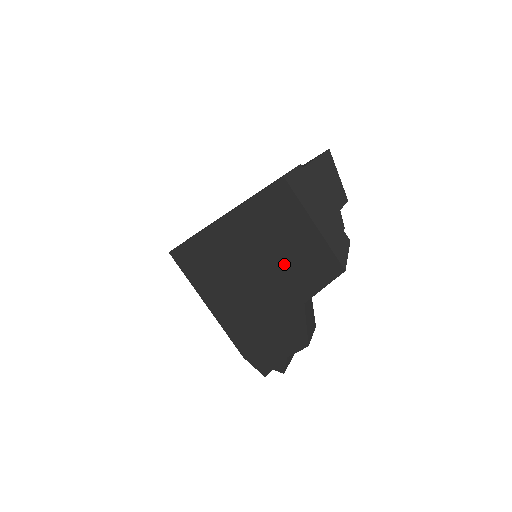
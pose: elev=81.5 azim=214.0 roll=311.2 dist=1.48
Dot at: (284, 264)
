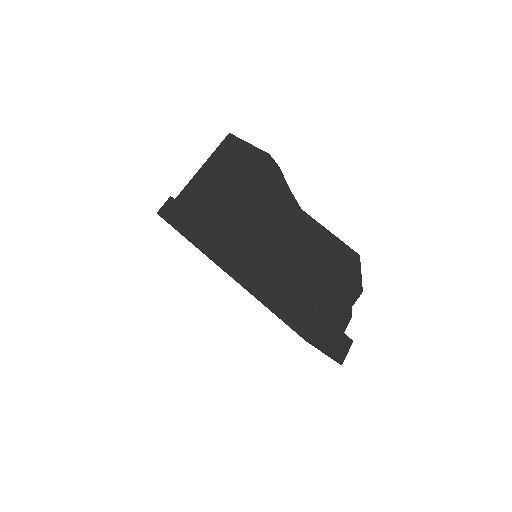
Dot at: occluded
